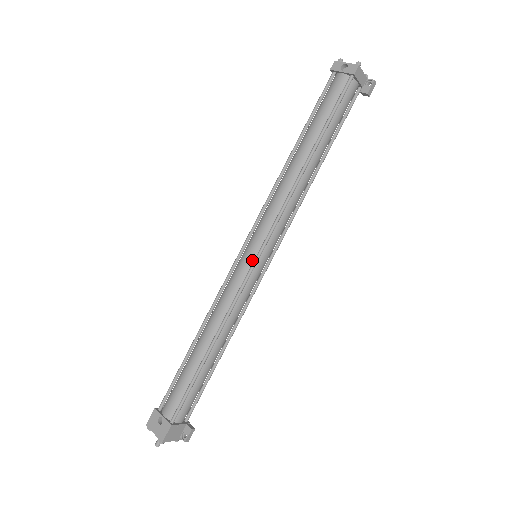
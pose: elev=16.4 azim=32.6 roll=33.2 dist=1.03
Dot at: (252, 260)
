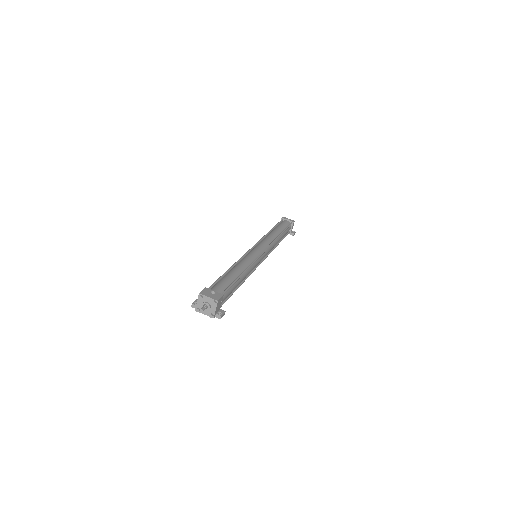
Dot at: (260, 252)
